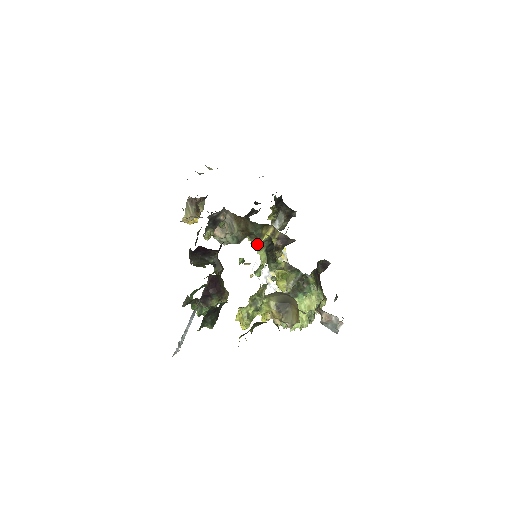
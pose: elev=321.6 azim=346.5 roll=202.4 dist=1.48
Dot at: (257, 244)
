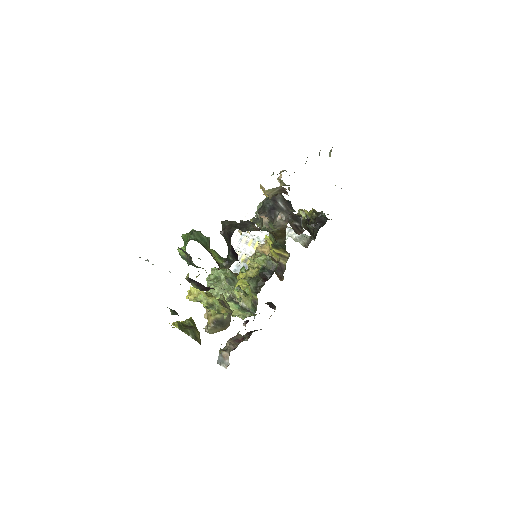
Dot at: (269, 238)
